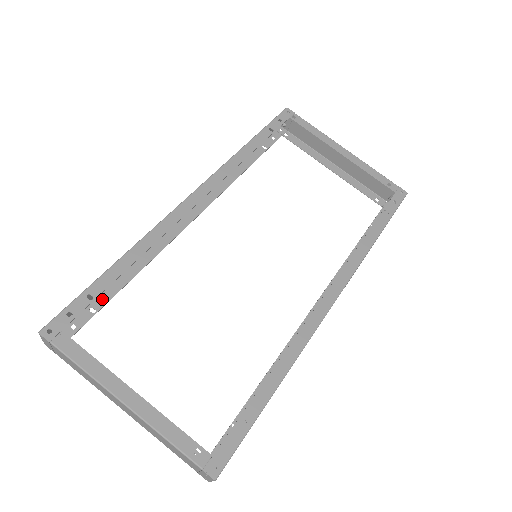
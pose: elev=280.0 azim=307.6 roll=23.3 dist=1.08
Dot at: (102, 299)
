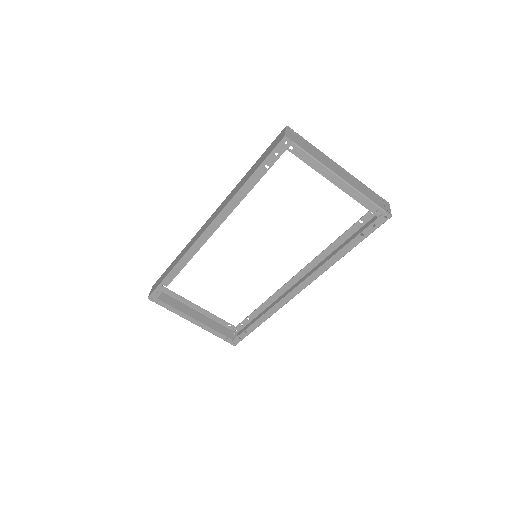
Dot at: occluded
